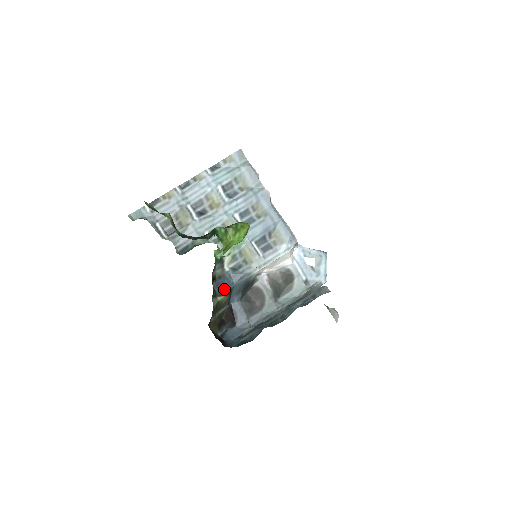
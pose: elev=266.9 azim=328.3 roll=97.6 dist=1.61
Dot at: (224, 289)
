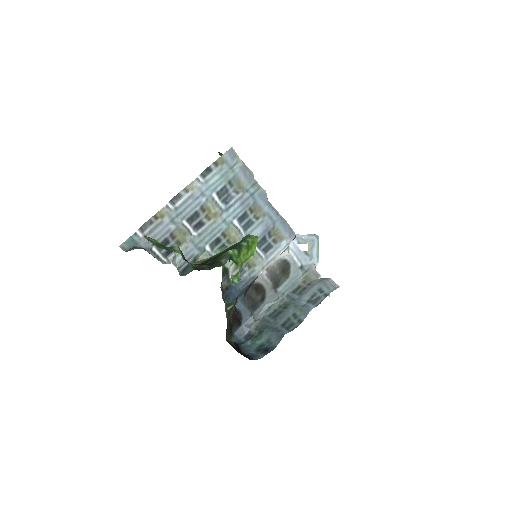
Dot at: (232, 298)
